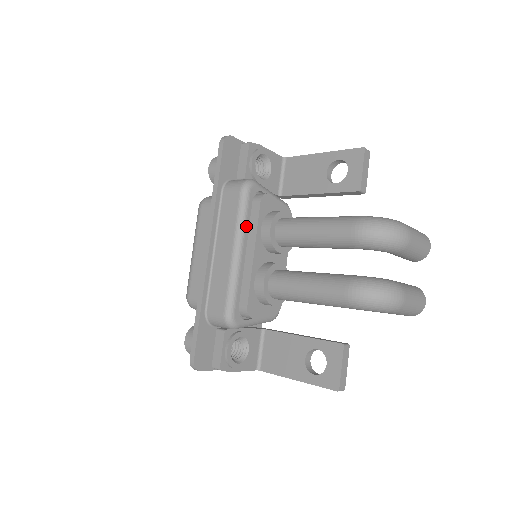
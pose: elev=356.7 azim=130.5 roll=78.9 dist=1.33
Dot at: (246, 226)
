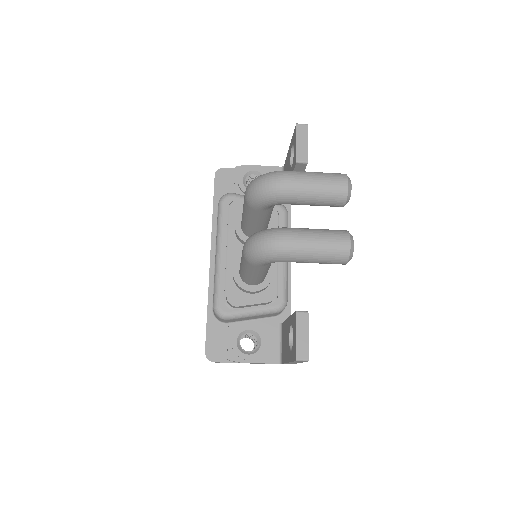
Dot at: (223, 230)
